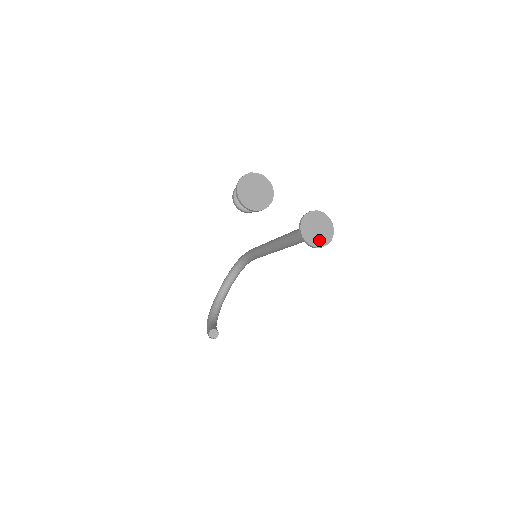
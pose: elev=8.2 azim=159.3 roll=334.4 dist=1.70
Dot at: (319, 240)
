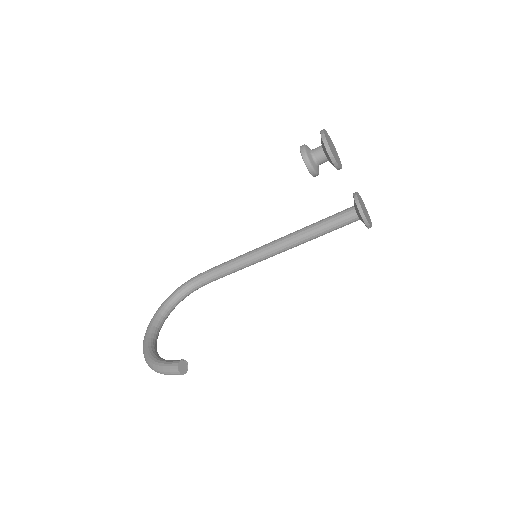
Dot at: (368, 220)
